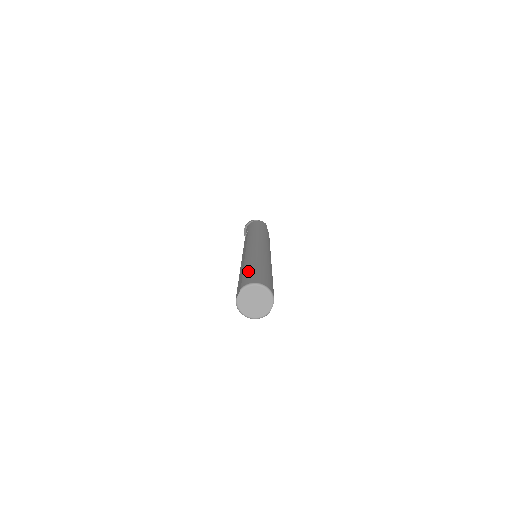
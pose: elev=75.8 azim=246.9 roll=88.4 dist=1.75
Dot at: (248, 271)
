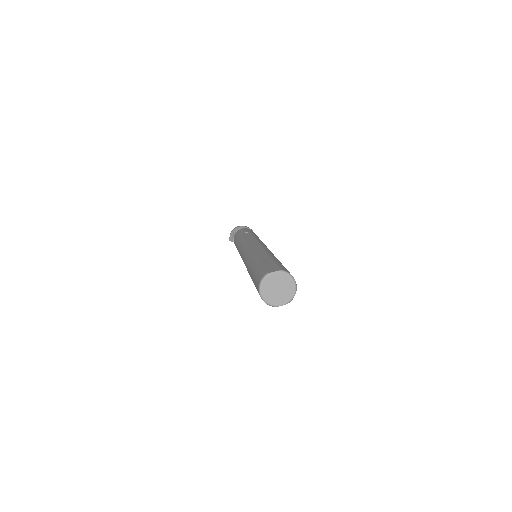
Dot at: occluded
